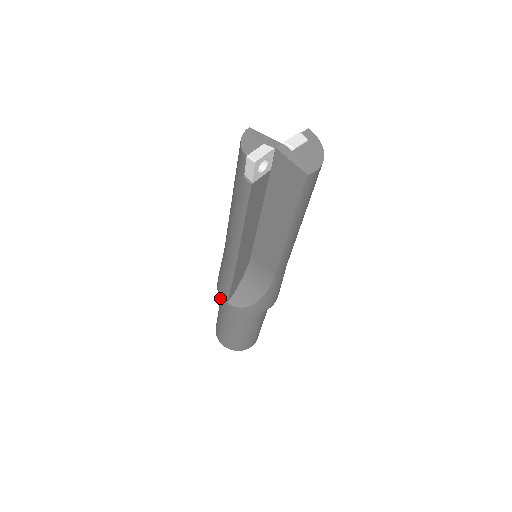
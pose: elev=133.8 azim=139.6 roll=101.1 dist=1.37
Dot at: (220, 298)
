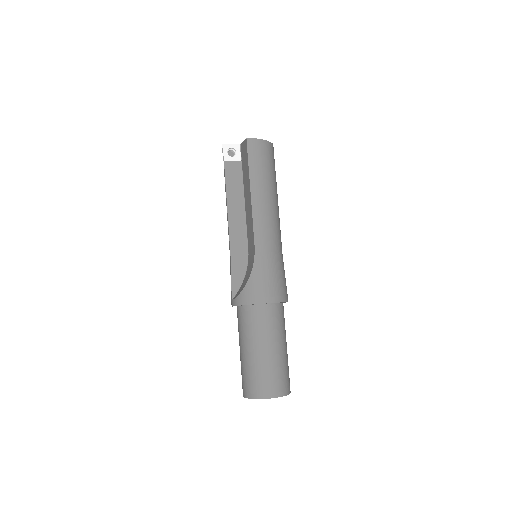
Dot at: occluded
